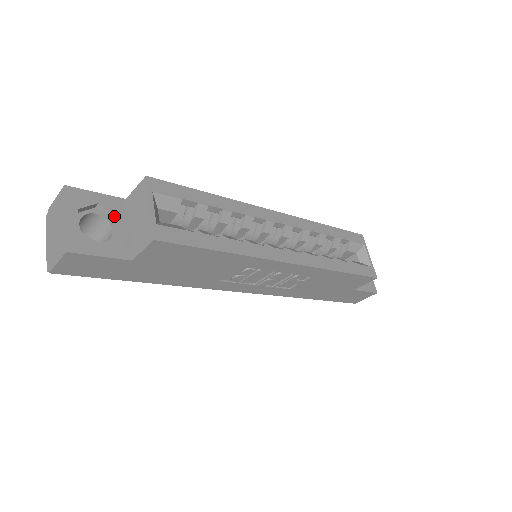
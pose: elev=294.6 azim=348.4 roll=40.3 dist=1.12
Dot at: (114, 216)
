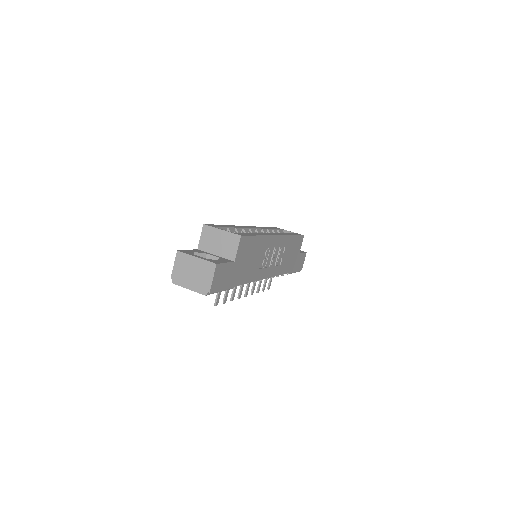
Dot at: (204, 255)
